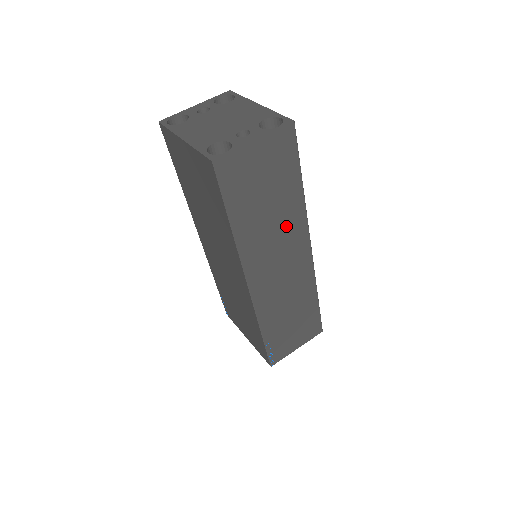
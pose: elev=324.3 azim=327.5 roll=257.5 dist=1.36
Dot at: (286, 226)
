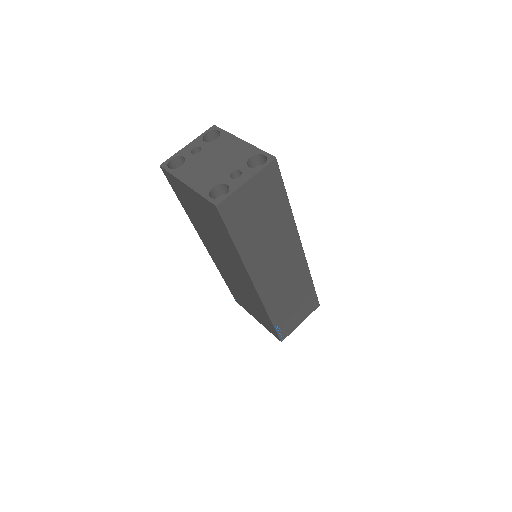
Dot at: (280, 236)
